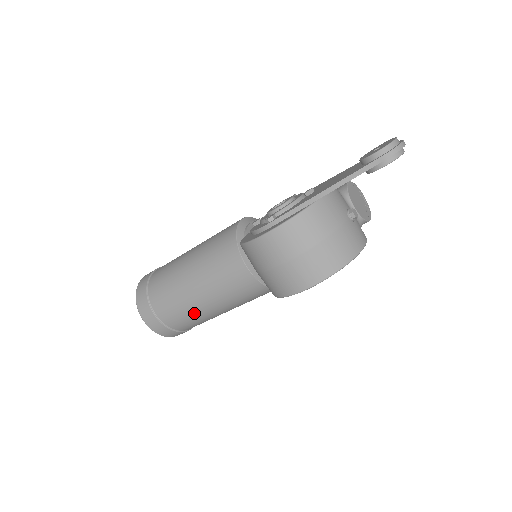
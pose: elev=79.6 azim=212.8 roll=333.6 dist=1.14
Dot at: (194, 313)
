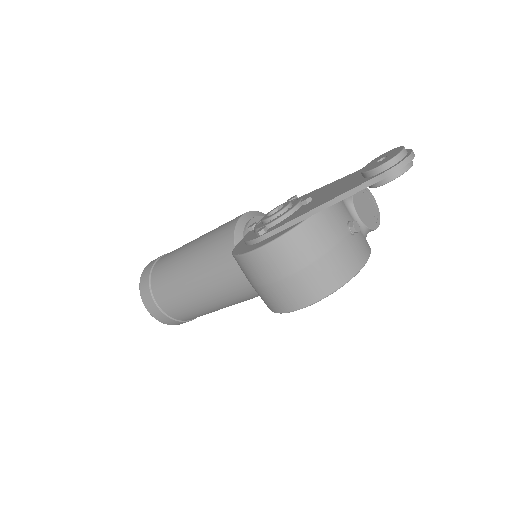
Dot at: (195, 308)
